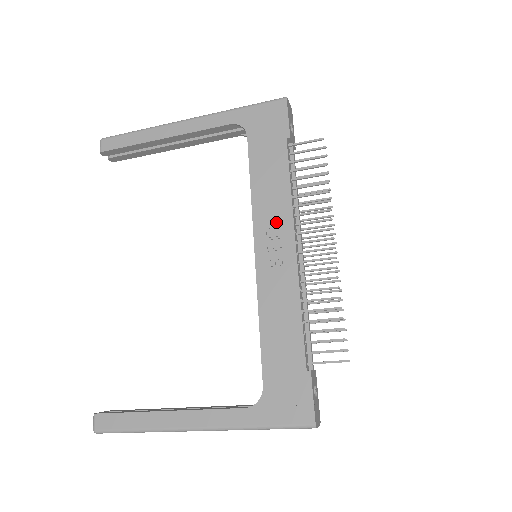
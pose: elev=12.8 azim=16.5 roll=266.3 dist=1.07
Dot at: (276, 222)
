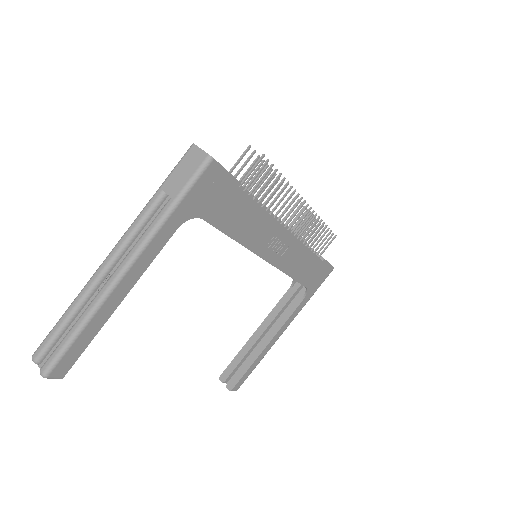
Dot at: (269, 236)
